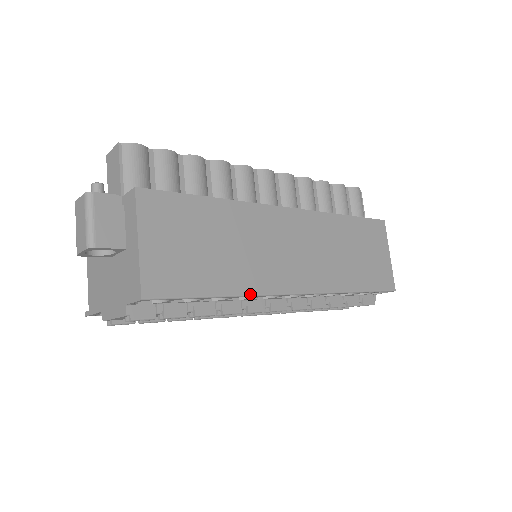
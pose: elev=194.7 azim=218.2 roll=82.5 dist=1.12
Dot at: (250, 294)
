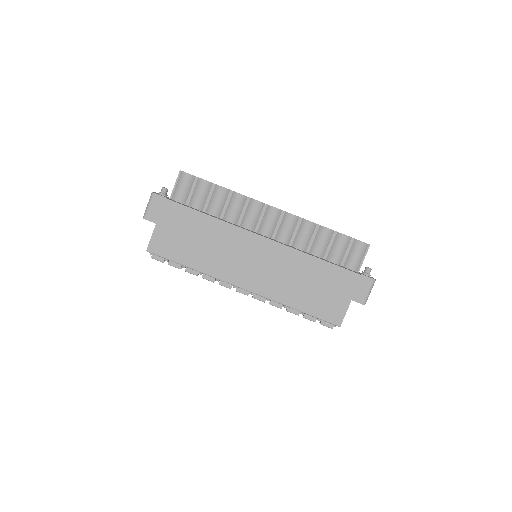
Dot at: (208, 274)
